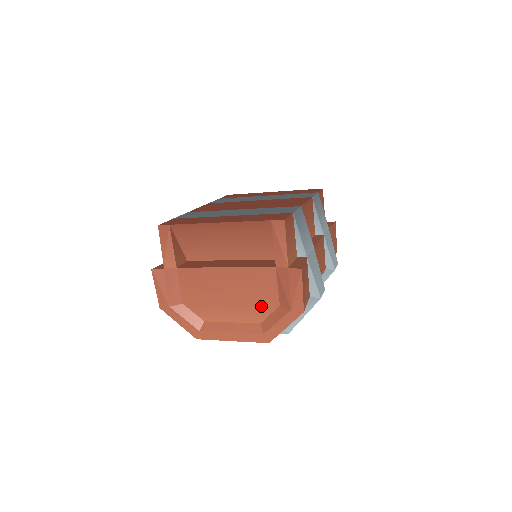
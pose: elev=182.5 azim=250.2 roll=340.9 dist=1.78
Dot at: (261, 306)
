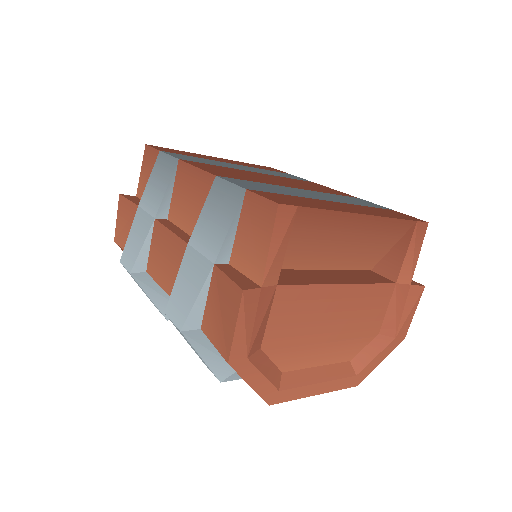
Dot at: (361, 337)
